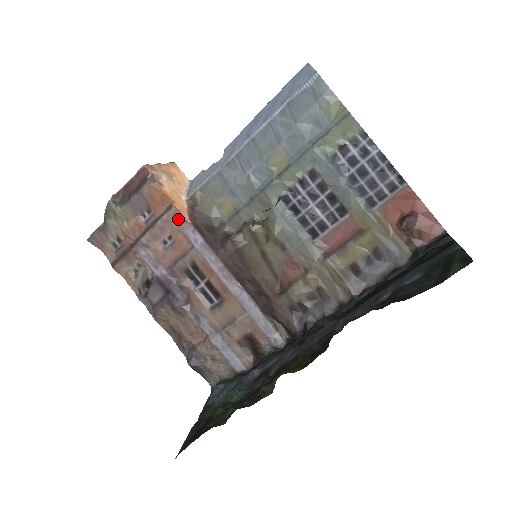
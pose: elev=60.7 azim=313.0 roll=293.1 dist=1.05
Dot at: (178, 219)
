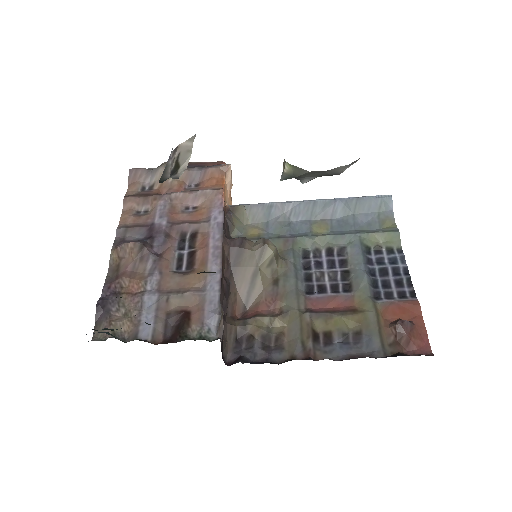
Dot at: (216, 199)
